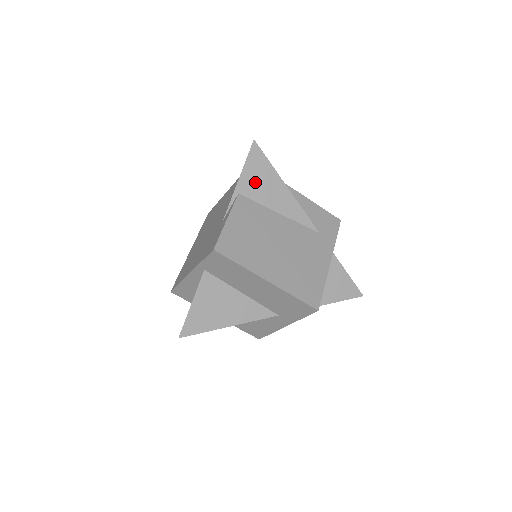
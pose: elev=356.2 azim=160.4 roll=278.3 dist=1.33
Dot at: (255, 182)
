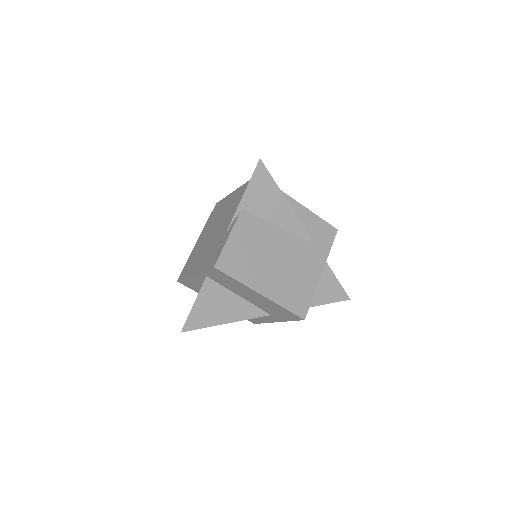
Dot at: (258, 198)
